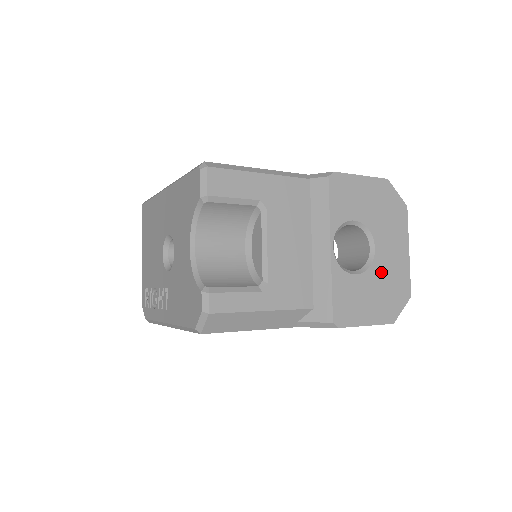
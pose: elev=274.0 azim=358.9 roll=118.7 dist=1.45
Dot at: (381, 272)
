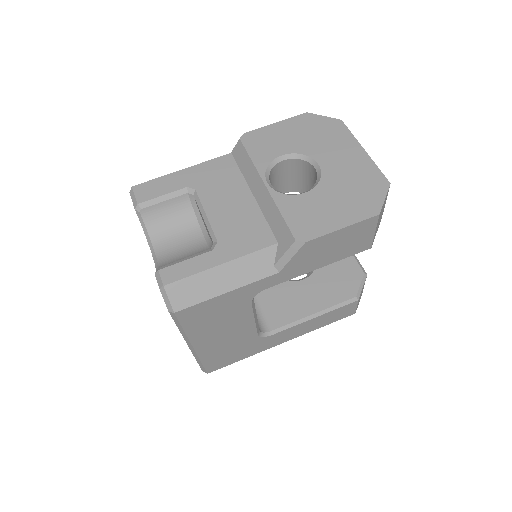
Dot at: (337, 179)
